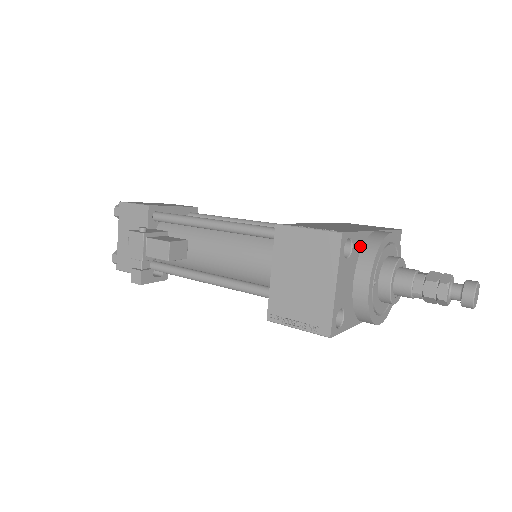
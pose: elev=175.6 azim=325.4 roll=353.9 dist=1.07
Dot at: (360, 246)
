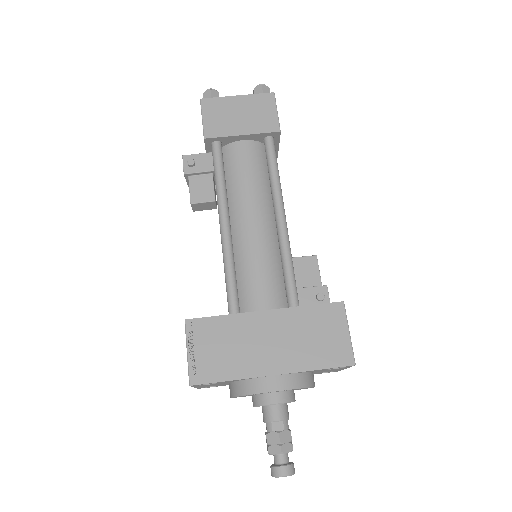
Dot at: (235, 381)
